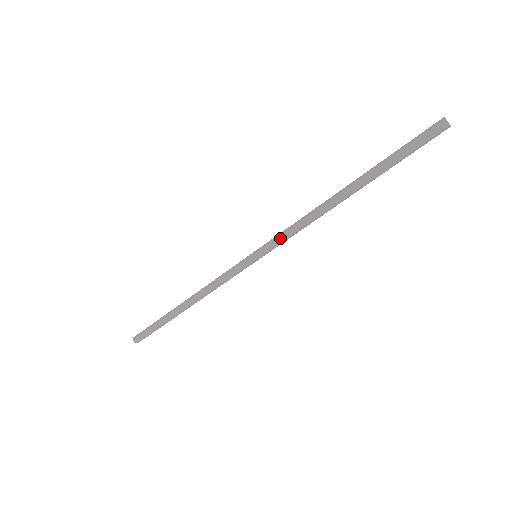
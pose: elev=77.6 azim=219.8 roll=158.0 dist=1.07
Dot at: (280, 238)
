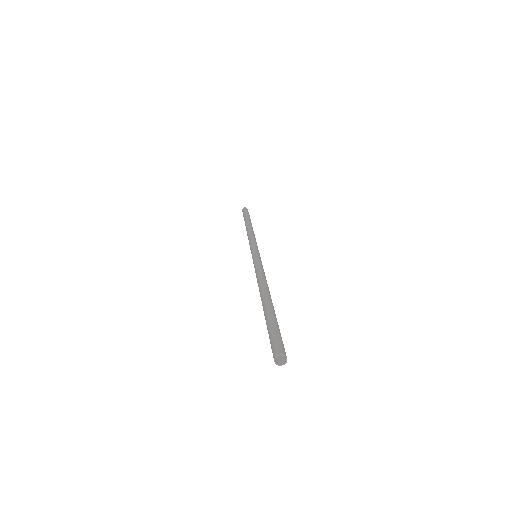
Dot at: occluded
